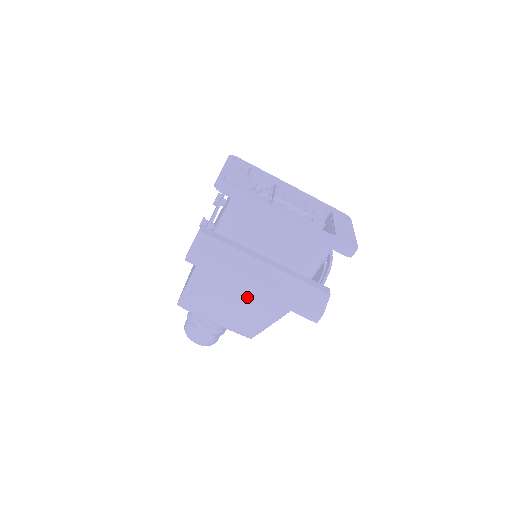
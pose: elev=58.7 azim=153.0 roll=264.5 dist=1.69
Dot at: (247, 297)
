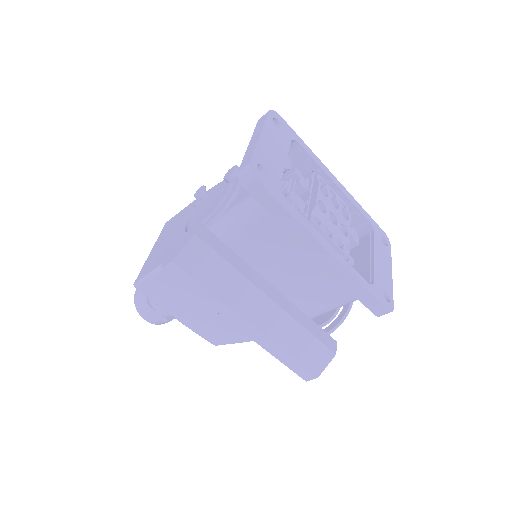
Dot at: occluded
